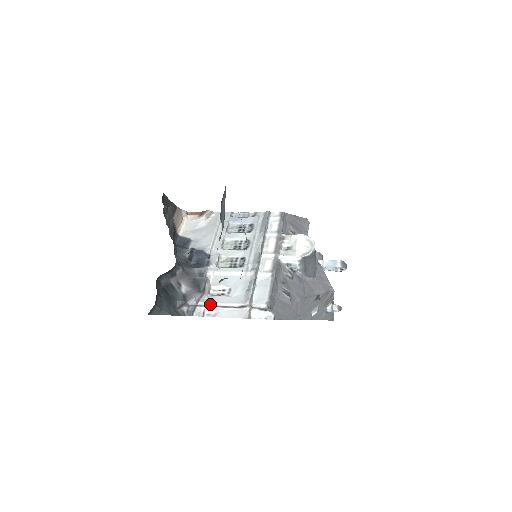
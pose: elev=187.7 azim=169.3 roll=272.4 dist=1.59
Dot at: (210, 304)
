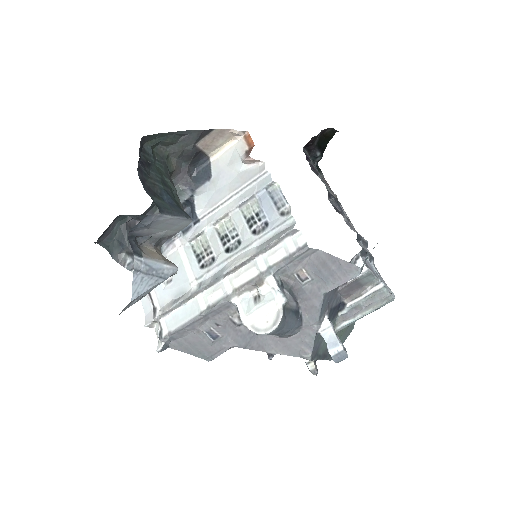
Dot at: occluded
